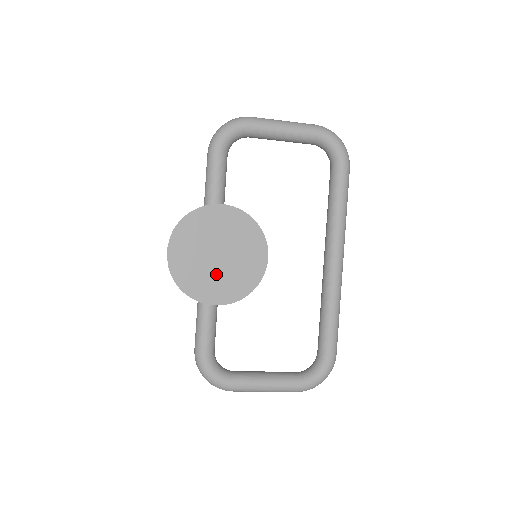
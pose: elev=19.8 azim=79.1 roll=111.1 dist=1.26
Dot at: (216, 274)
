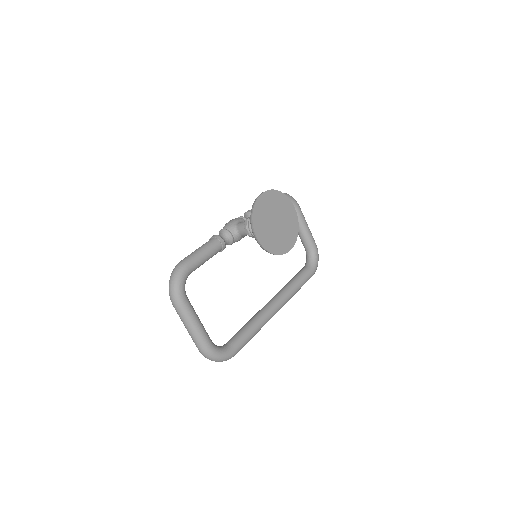
Dot at: (269, 227)
